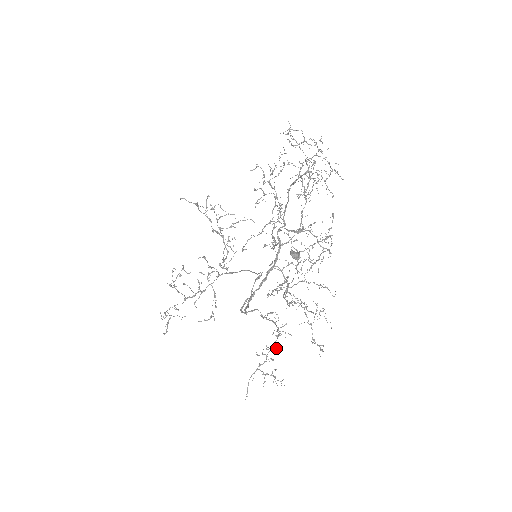
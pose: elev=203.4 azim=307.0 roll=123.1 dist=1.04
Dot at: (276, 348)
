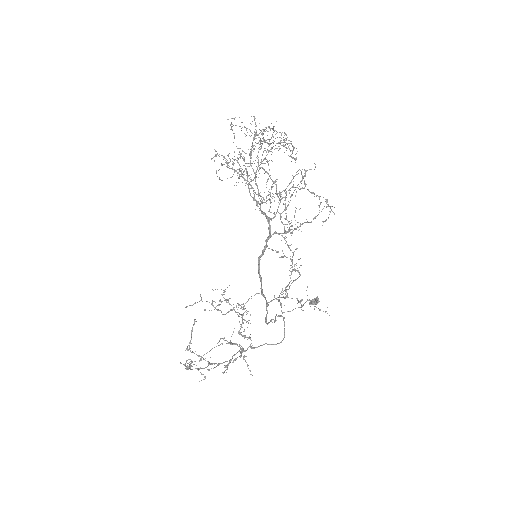
Dot at: occluded
